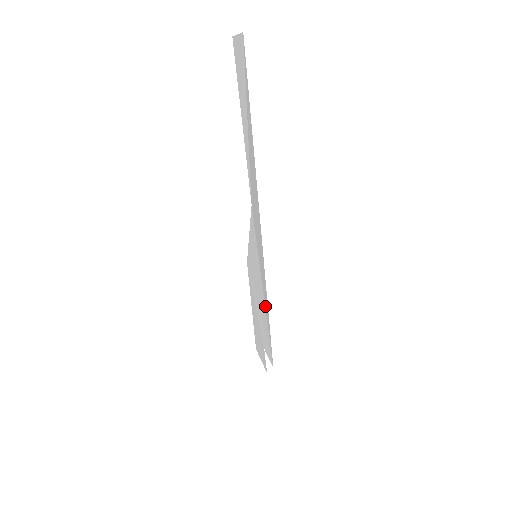
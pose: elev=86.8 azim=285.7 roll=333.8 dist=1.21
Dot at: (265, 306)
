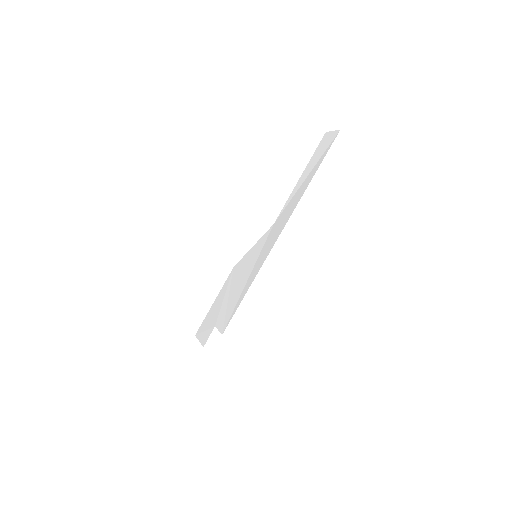
Dot at: (244, 289)
